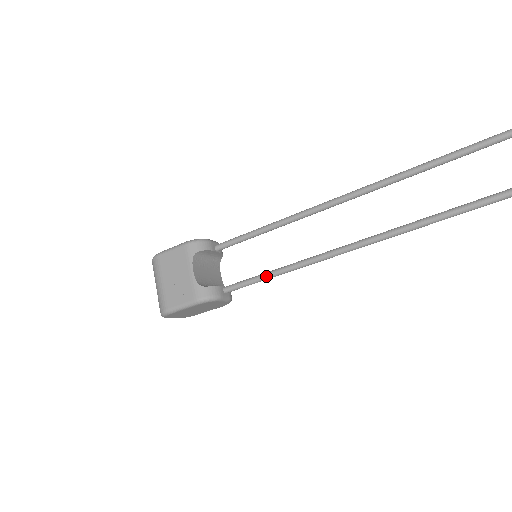
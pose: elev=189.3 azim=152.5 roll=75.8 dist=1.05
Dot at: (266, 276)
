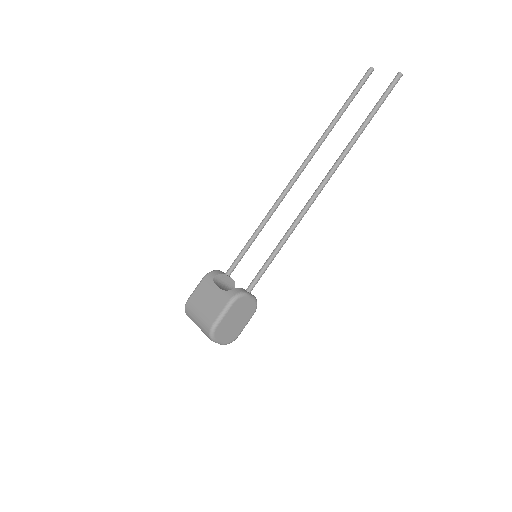
Dot at: (269, 259)
